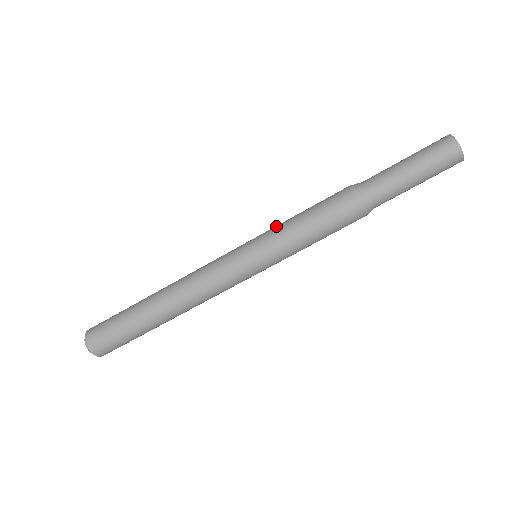
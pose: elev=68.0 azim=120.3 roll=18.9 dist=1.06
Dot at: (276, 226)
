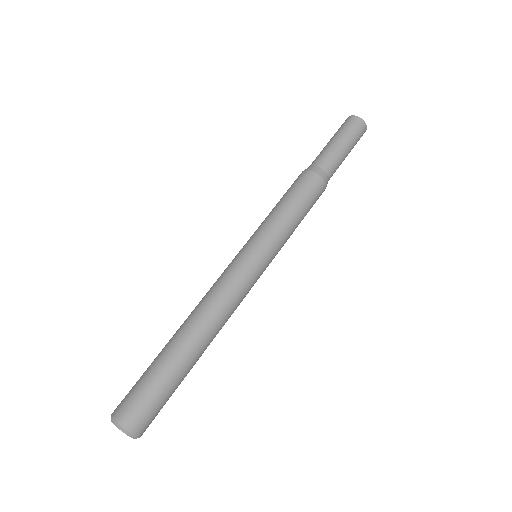
Dot at: (266, 222)
